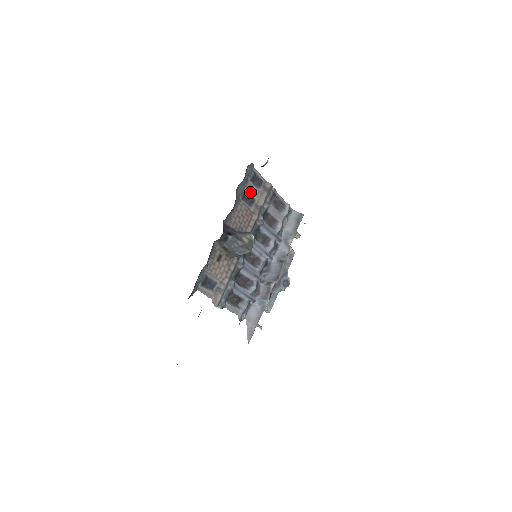
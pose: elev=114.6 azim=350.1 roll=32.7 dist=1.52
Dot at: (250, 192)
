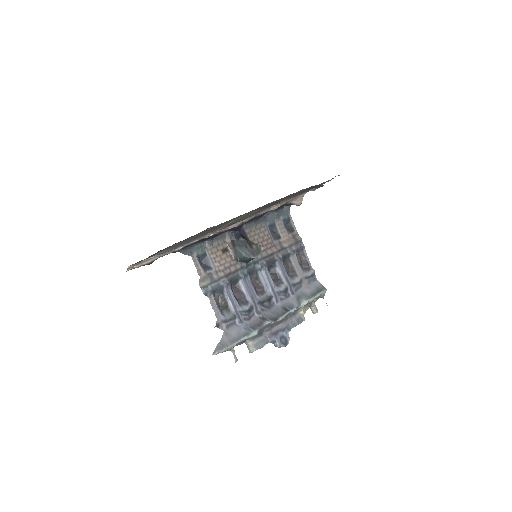
Dot at: (279, 229)
